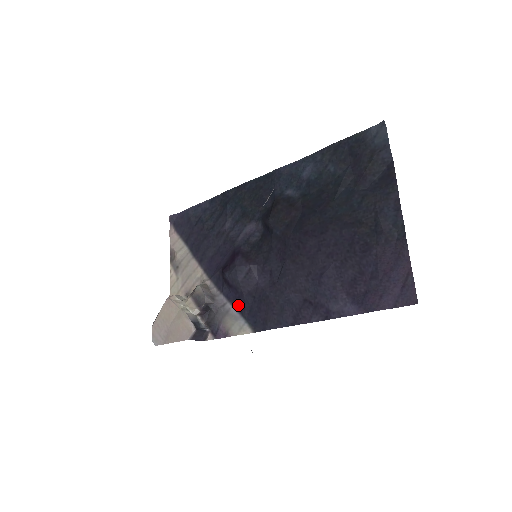
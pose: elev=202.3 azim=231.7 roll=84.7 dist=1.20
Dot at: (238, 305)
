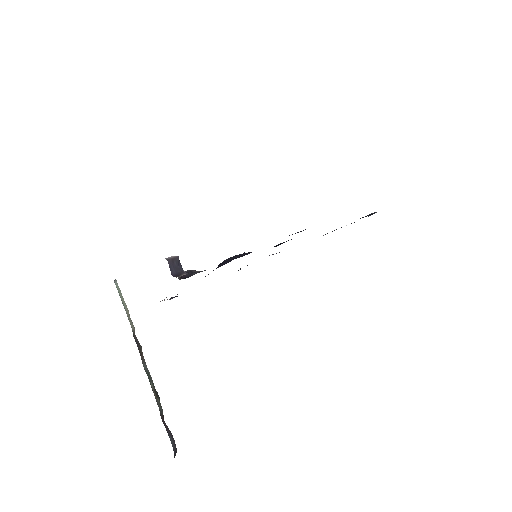
Dot at: occluded
